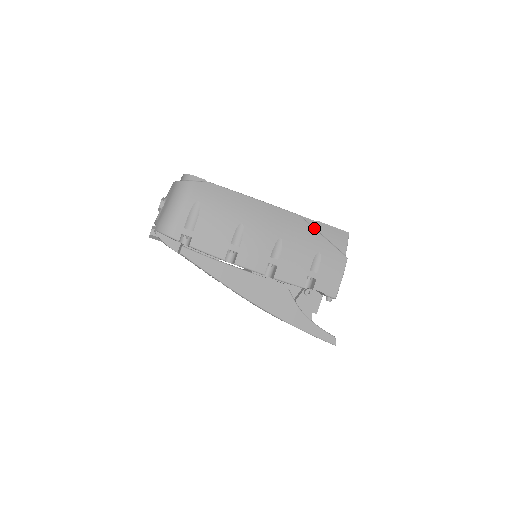
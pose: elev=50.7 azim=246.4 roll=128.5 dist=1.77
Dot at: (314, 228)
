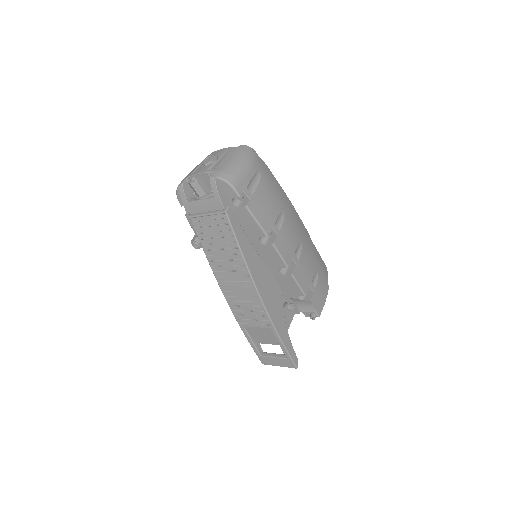
Dot at: occluded
